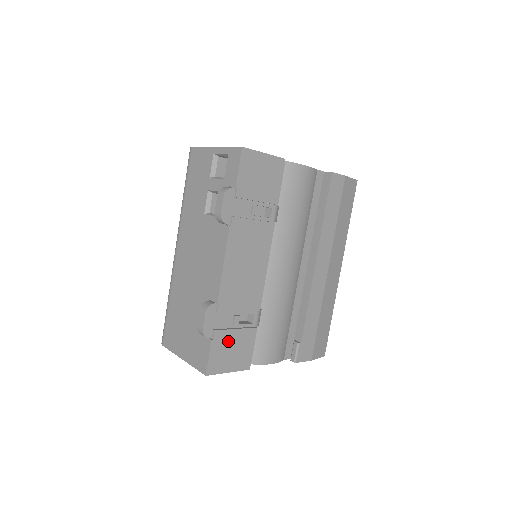
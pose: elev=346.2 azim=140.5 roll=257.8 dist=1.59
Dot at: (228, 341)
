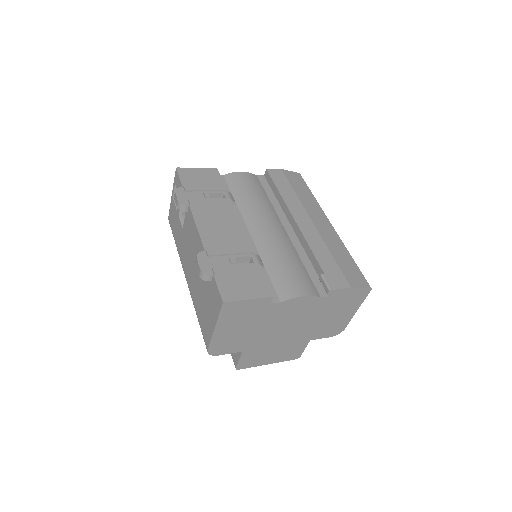
Dot at: (233, 275)
